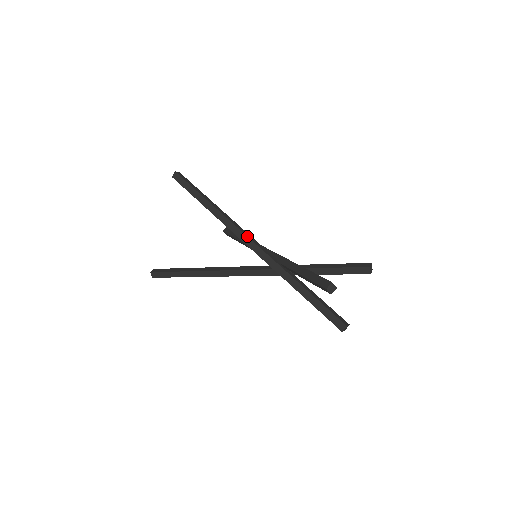
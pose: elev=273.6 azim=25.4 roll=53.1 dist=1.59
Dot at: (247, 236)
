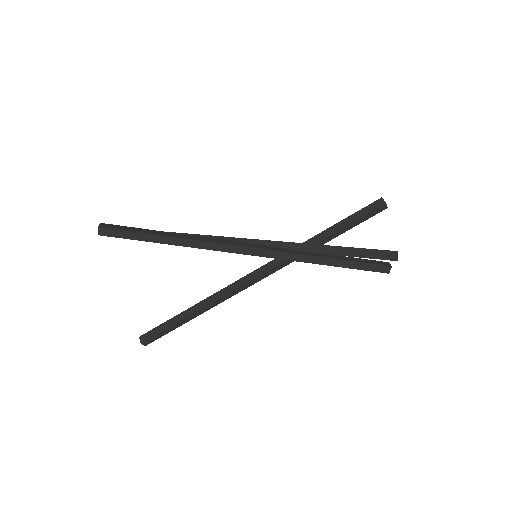
Dot at: (244, 247)
